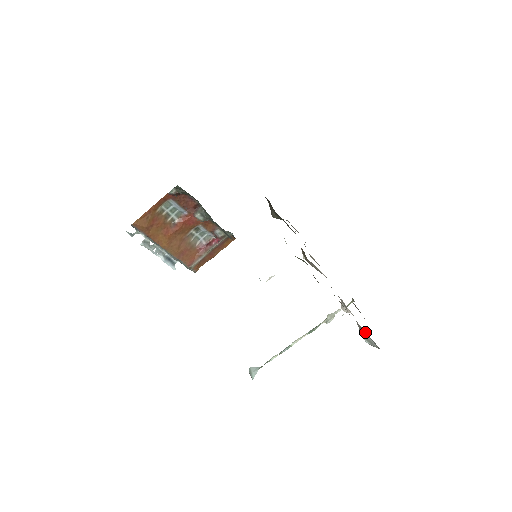
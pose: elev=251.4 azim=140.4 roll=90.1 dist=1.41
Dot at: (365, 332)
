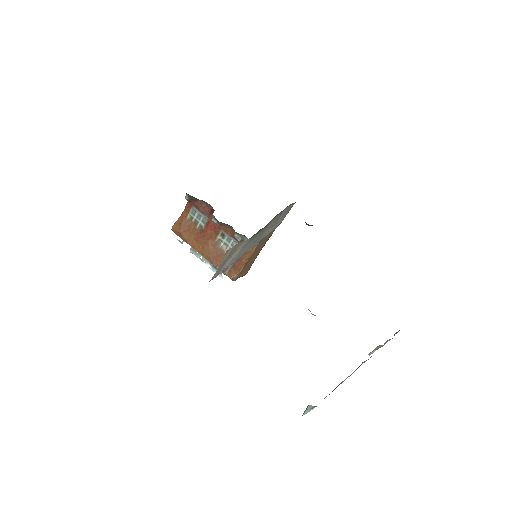
Dot at: occluded
